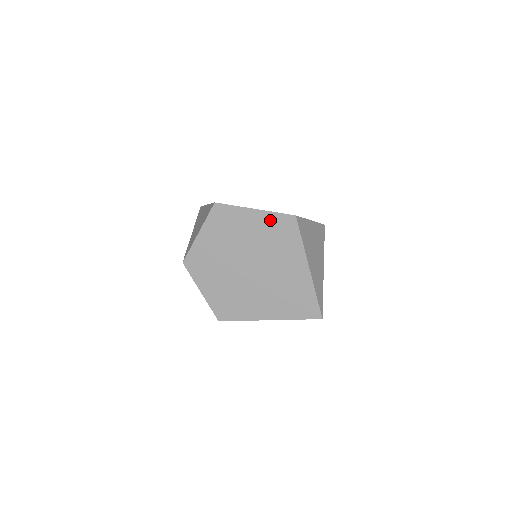
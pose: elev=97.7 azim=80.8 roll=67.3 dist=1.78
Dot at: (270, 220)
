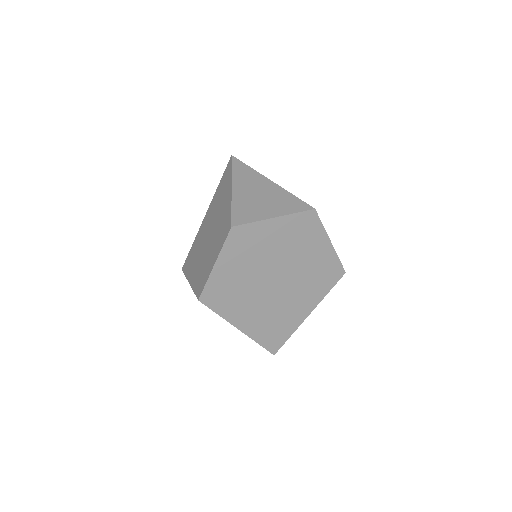
Dot at: (330, 260)
